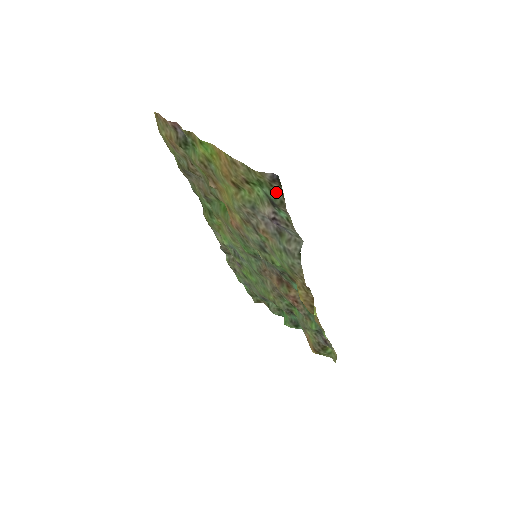
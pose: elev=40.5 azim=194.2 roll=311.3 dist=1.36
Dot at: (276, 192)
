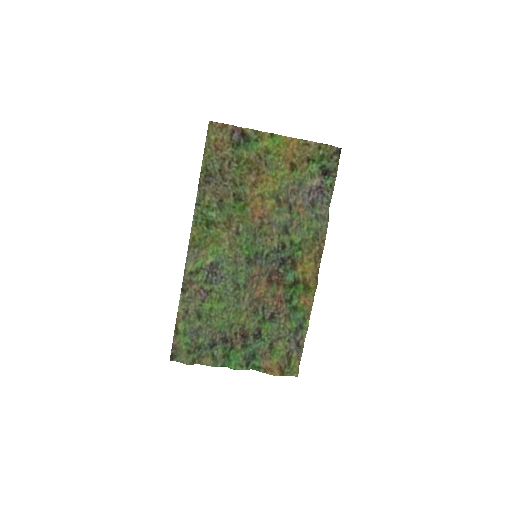
Dot at: (333, 162)
